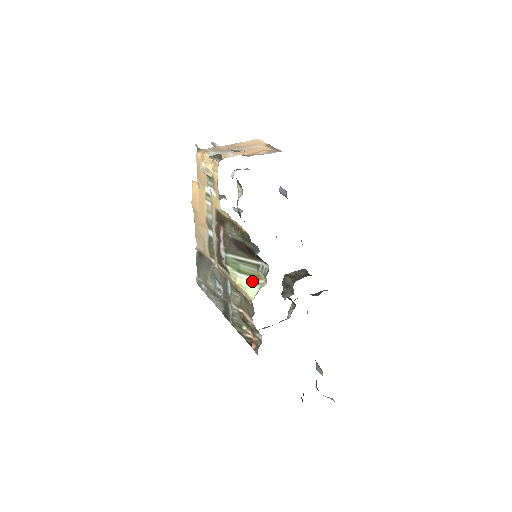
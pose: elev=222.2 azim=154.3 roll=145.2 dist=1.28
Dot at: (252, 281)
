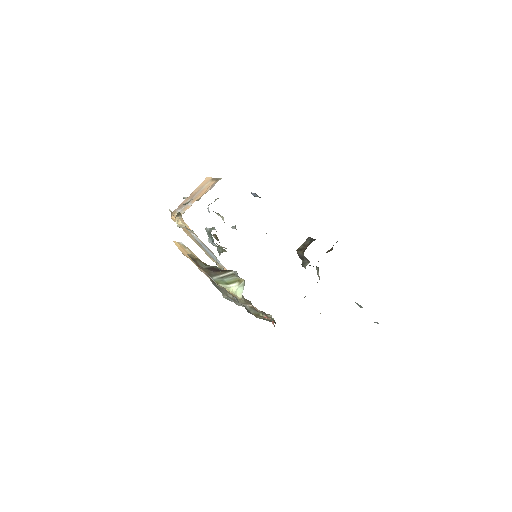
Dot at: (238, 285)
